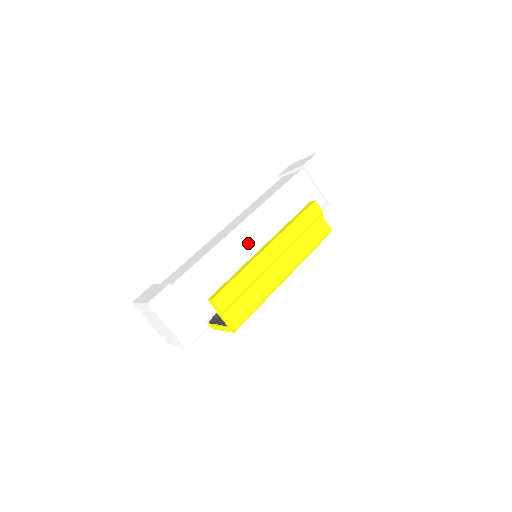
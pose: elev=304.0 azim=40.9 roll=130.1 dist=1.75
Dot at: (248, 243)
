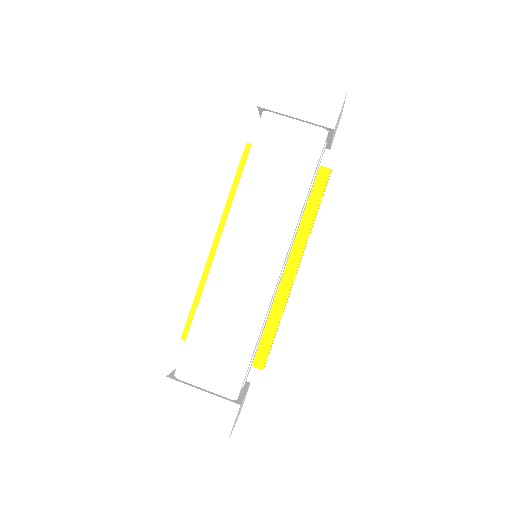
Dot at: occluded
